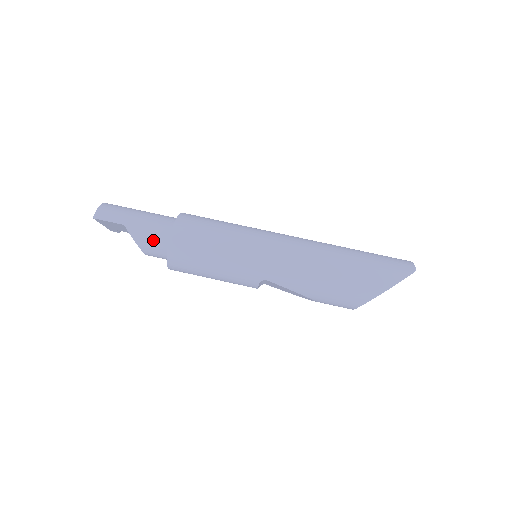
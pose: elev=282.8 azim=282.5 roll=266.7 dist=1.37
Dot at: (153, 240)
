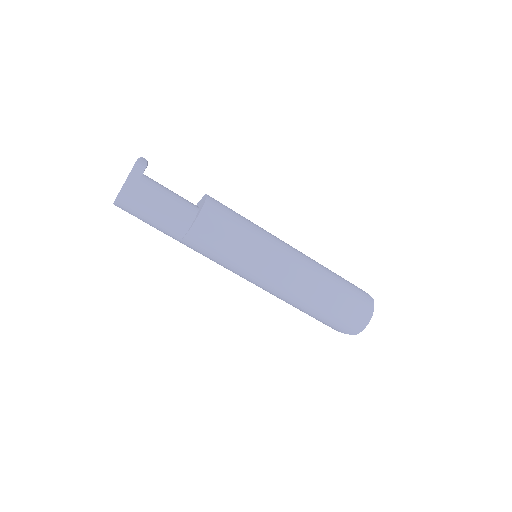
Dot at: occluded
